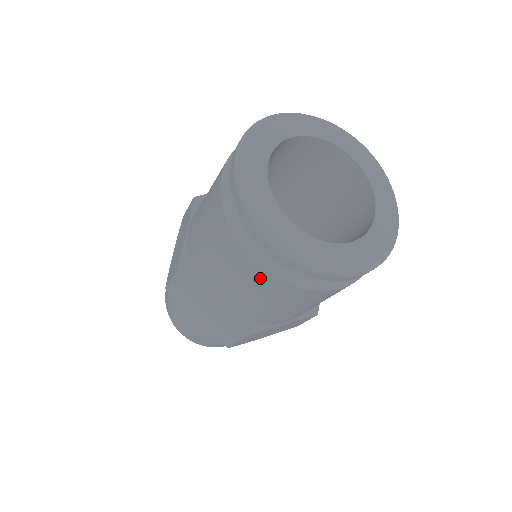
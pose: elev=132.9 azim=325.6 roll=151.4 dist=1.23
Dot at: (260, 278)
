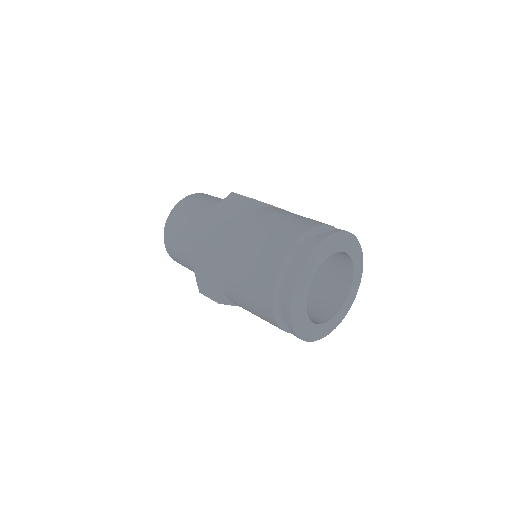
Dot at: (266, 309)
